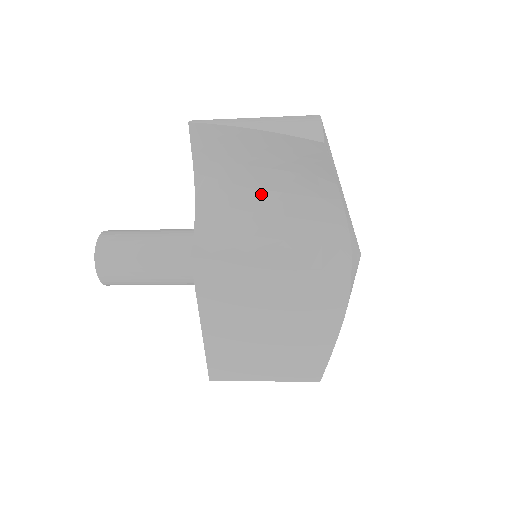
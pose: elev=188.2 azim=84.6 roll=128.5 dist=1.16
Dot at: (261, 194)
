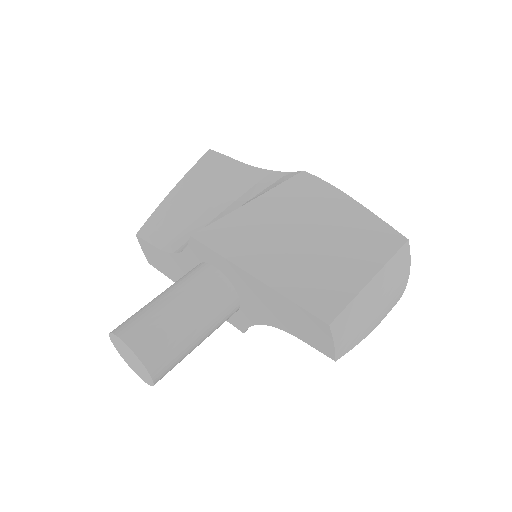
Dot at: occluded
